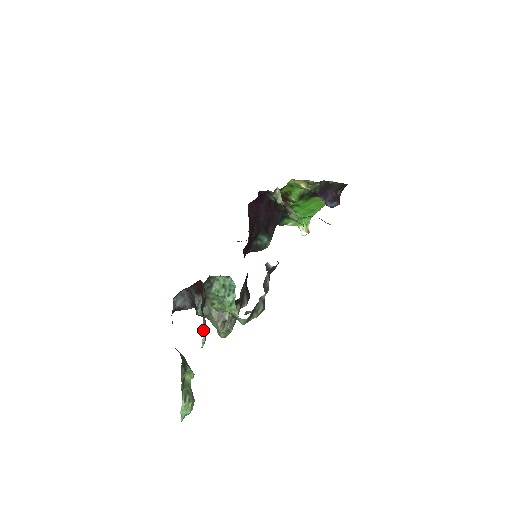
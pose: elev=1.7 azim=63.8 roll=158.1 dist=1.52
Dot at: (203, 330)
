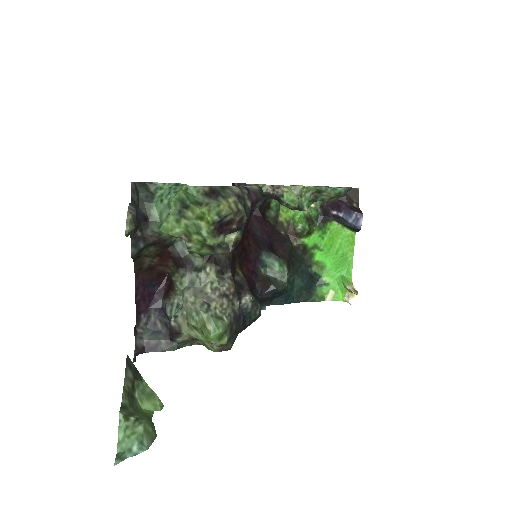
Dot at: (128, 212)
